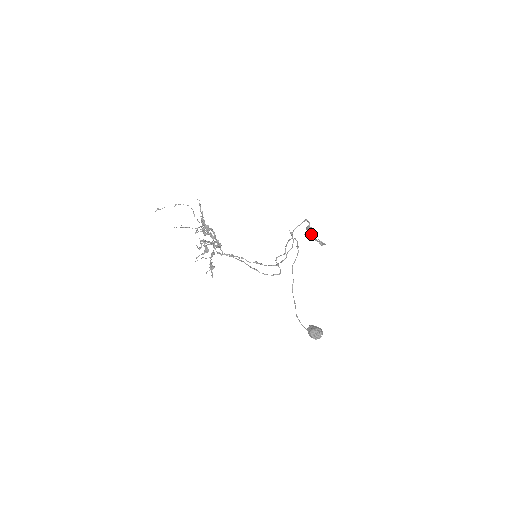
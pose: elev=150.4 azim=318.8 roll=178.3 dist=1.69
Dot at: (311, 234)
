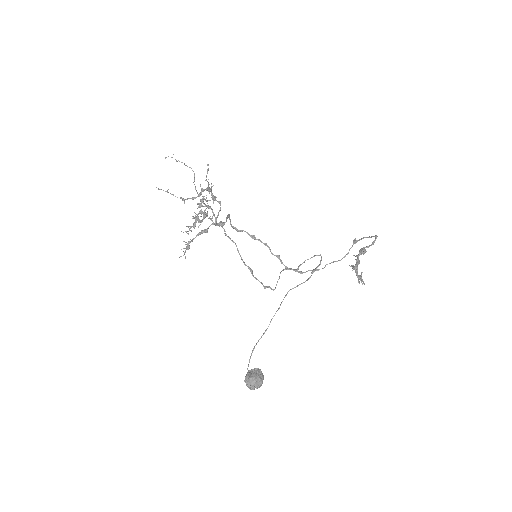
Dot at: (356, 261)
